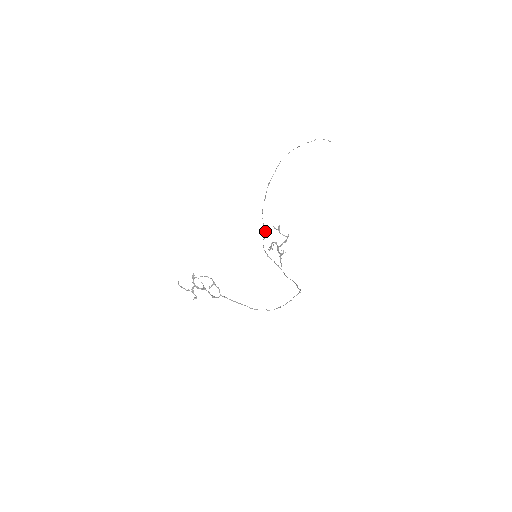
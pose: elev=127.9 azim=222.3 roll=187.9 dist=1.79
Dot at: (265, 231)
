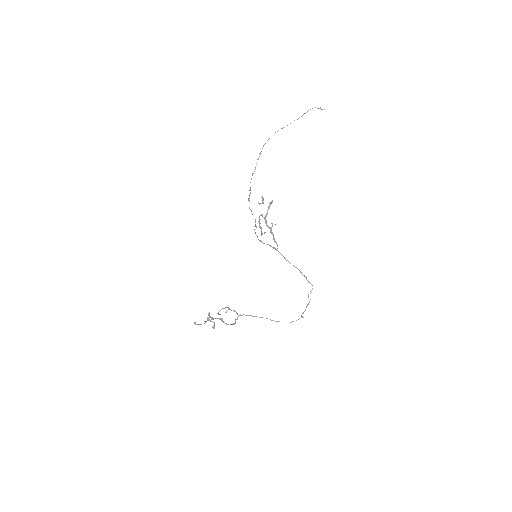
Dot at: (255, 221)
